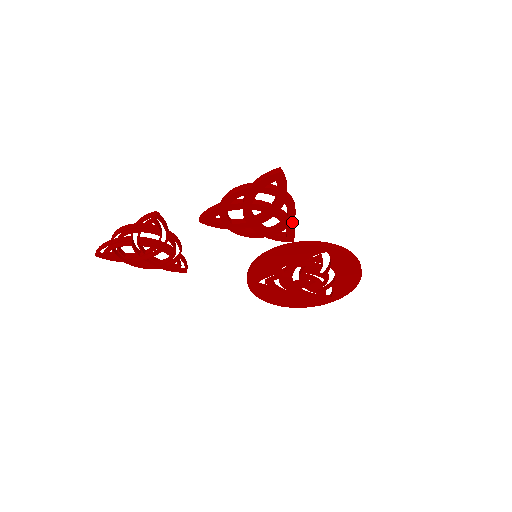
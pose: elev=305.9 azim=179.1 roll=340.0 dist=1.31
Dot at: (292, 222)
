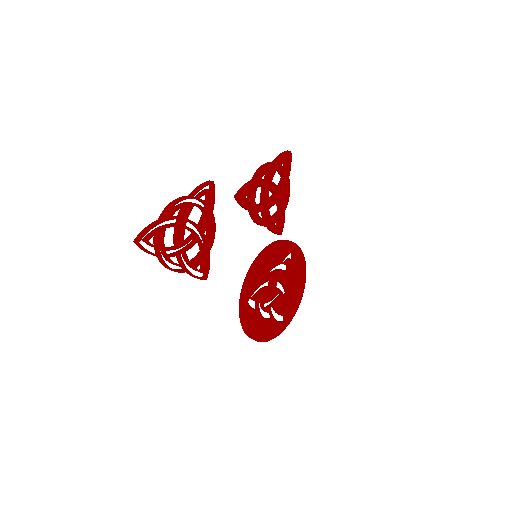
Dot at: (282, 212)
